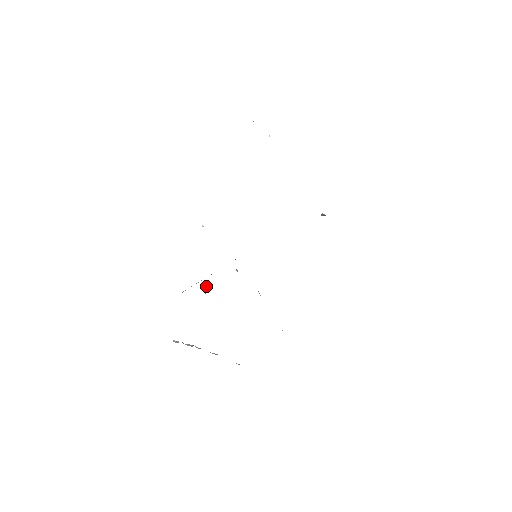
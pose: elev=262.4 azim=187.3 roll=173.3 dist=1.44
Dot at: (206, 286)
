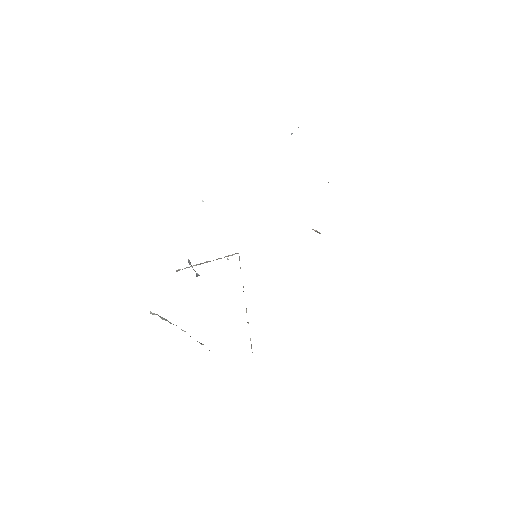
Dot at: (190, 262)
